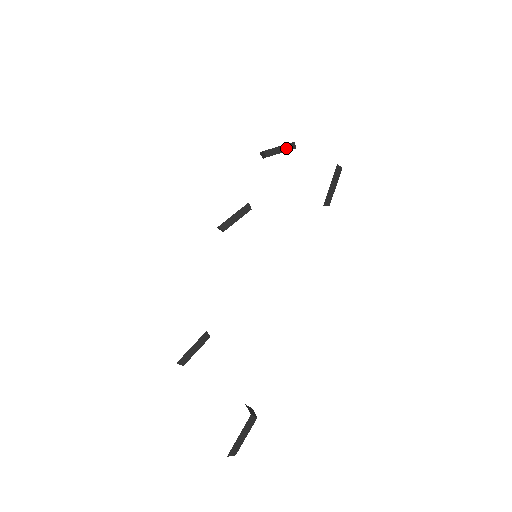
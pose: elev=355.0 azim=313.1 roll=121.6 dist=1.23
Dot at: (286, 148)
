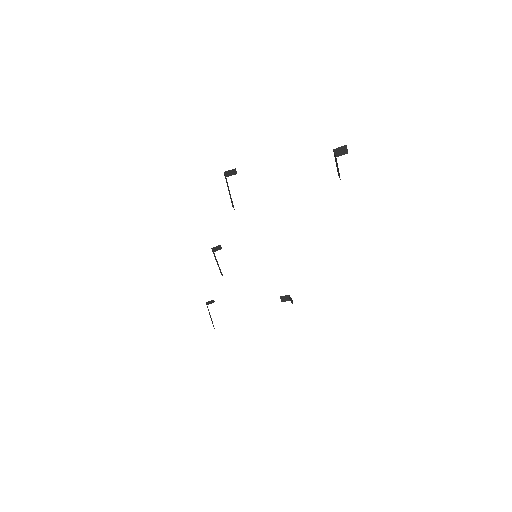
Dot at: occluded
